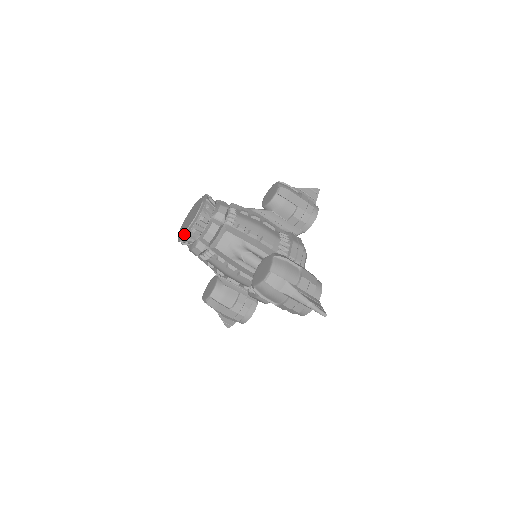
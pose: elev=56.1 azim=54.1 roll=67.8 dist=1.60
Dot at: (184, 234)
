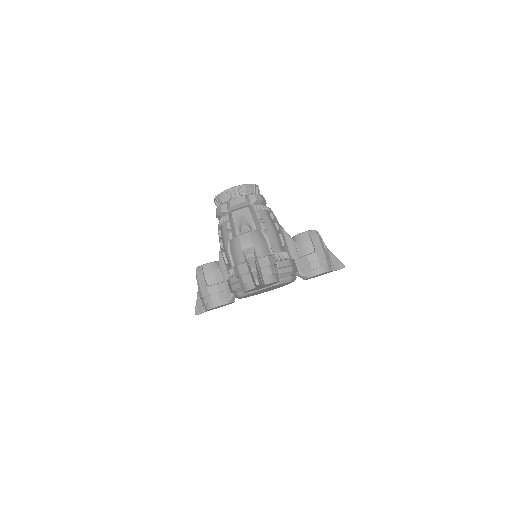
Dot at: (221, 193)
